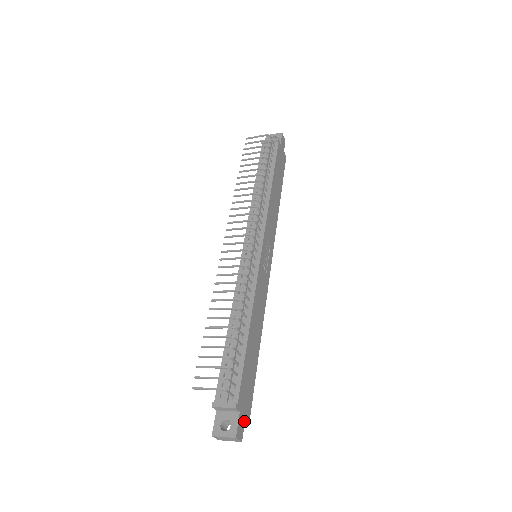
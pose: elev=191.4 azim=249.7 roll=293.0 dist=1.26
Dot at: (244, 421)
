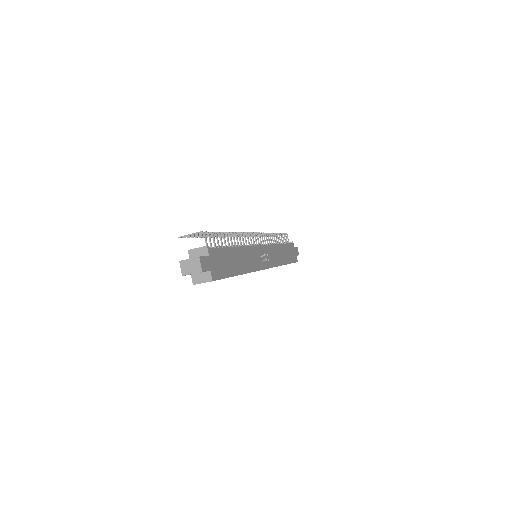
Dot at: (209, 269)
